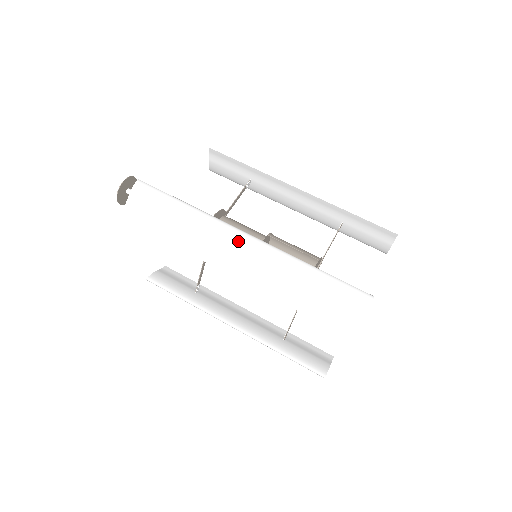
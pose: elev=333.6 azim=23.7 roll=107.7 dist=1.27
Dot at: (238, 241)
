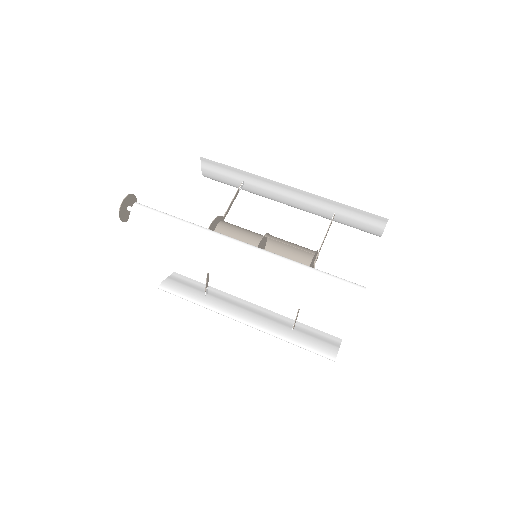
Dot at: (234, 250)
